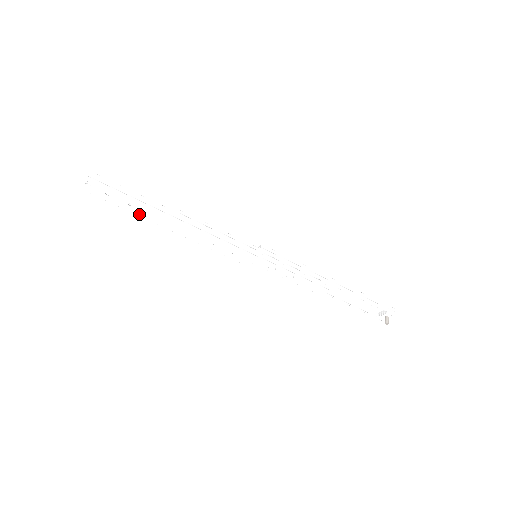
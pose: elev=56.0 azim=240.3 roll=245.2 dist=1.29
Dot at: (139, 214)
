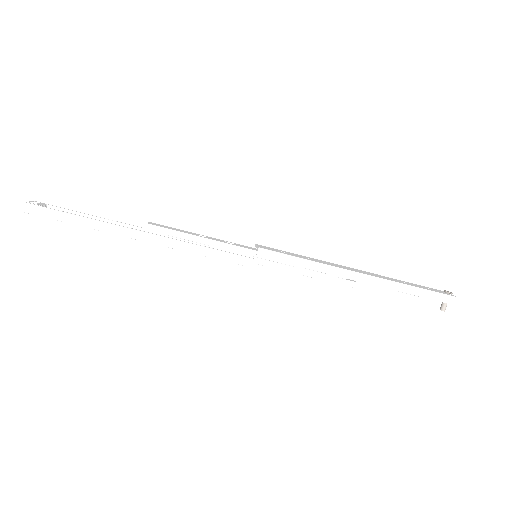
Dot at: occluded
